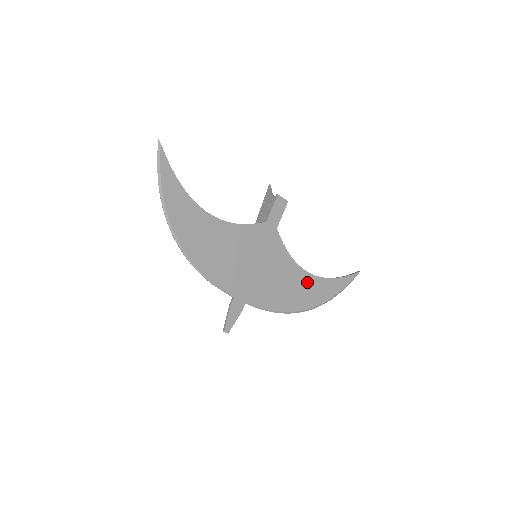
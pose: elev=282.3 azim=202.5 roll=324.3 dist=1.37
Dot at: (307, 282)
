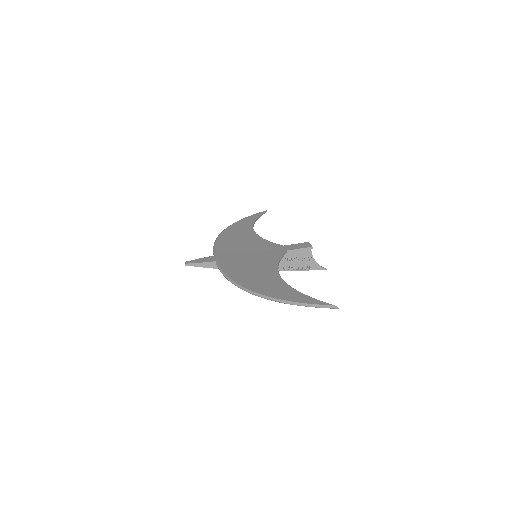
Dot at: (272, 279)
